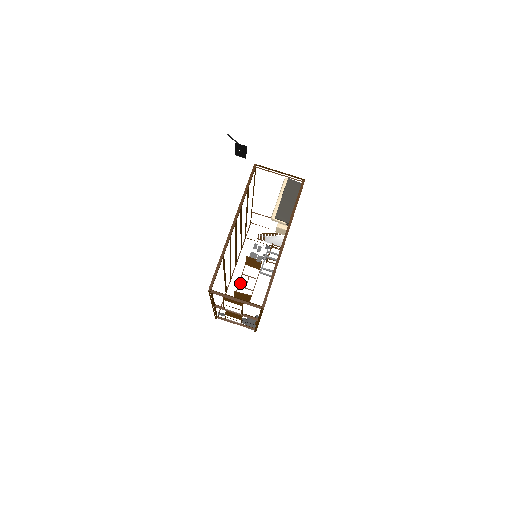
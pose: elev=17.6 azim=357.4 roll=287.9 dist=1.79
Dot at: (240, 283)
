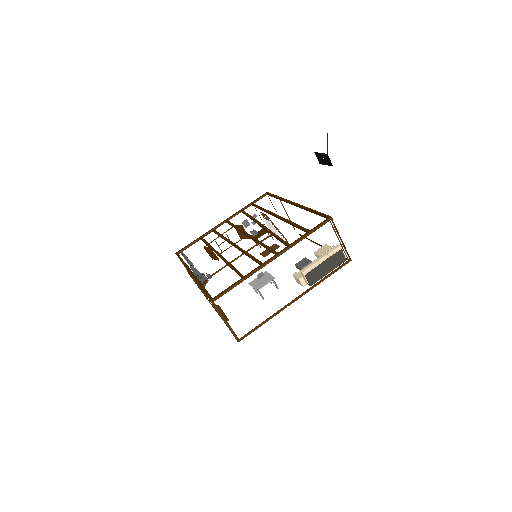
Dot at: (218, 238)
